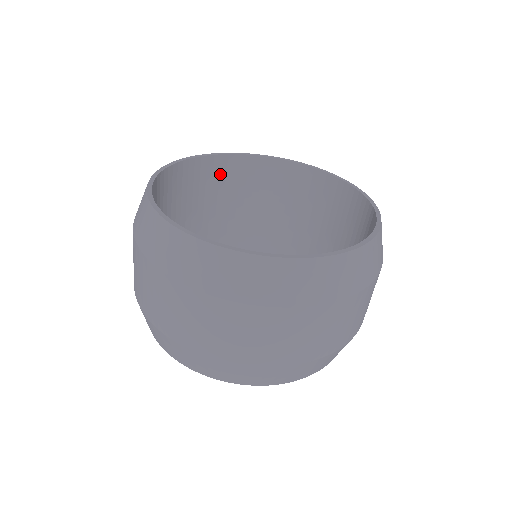
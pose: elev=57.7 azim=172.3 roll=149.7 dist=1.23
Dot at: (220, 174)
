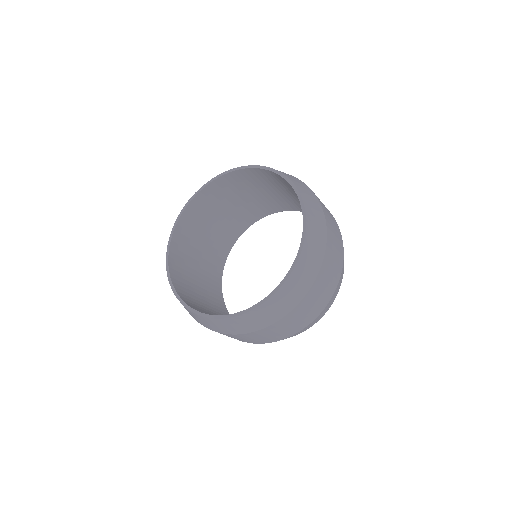
Dot at: (241, 179)
